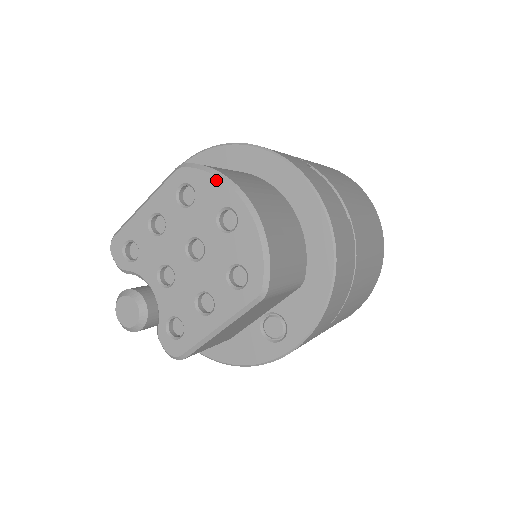
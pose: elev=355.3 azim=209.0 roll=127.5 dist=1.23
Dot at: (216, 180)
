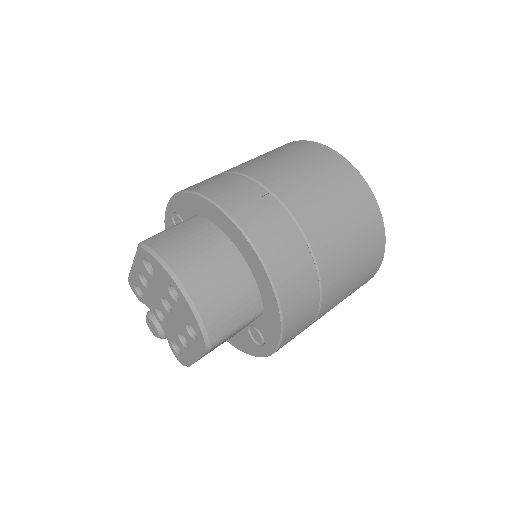
Dot at: (158, 264)
